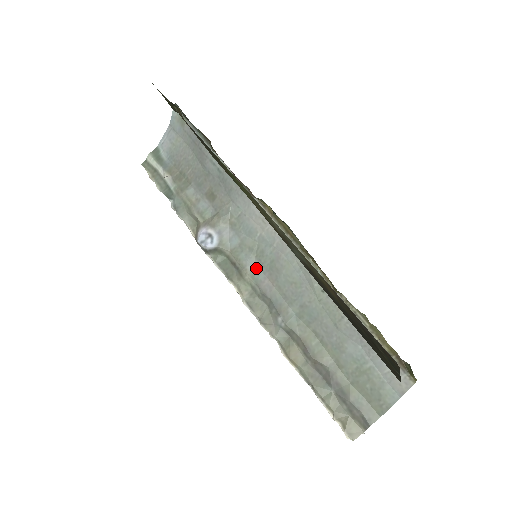
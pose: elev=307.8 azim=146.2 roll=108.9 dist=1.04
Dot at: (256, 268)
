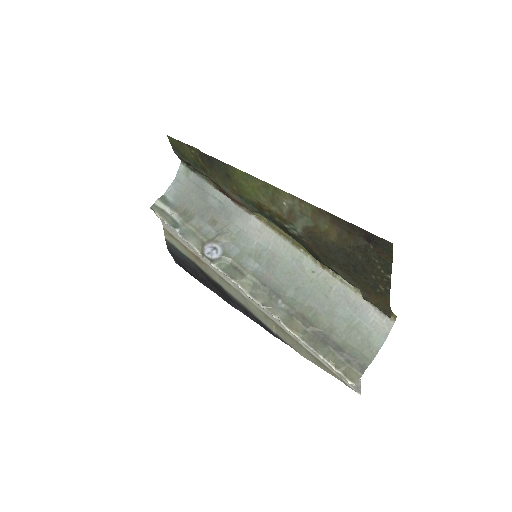
Dot at: (255, 268)
